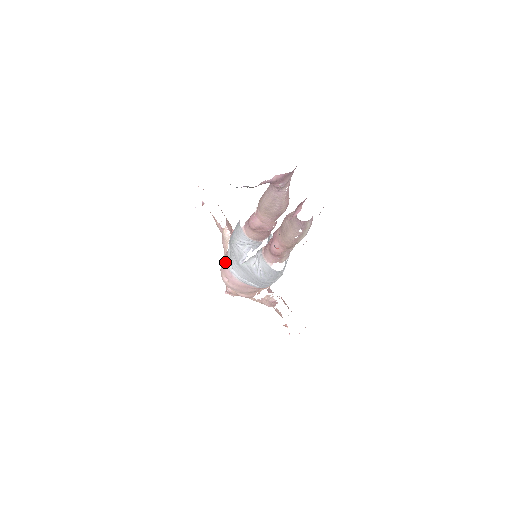
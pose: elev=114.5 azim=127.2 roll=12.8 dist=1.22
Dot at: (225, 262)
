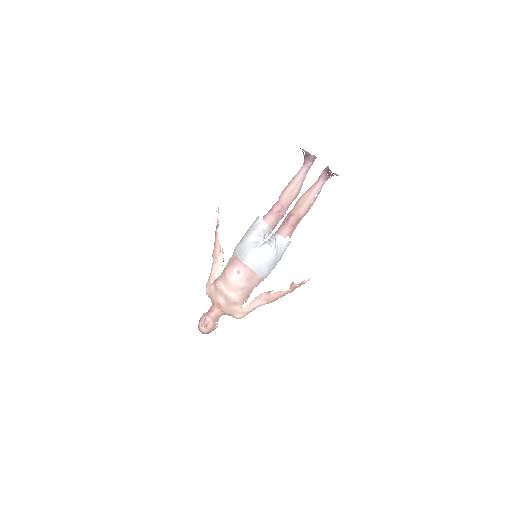
Dot at: (237, 259)
